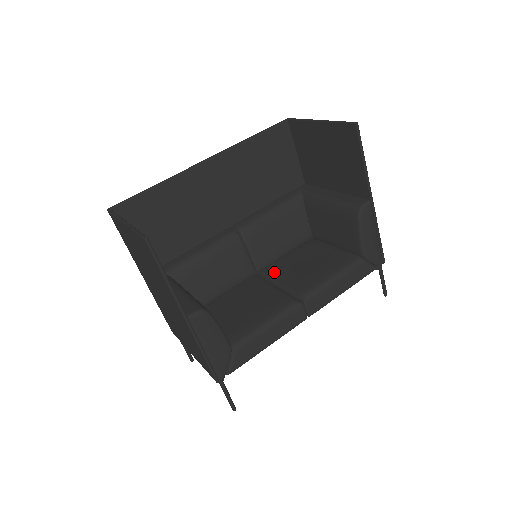
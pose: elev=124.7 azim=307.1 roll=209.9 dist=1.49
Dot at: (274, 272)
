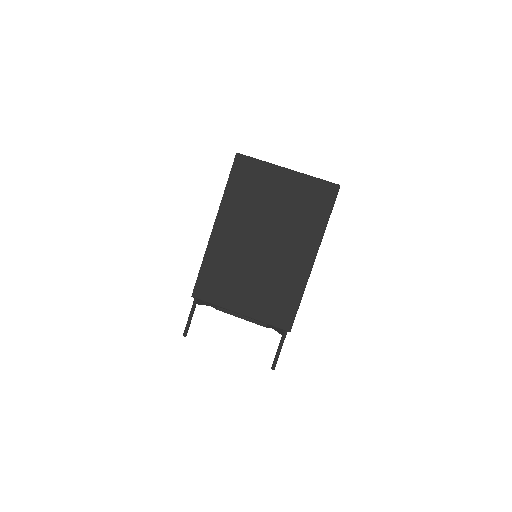
Dot at: occluded
